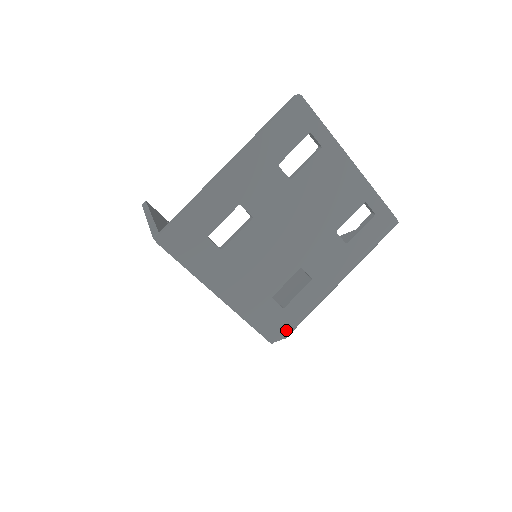
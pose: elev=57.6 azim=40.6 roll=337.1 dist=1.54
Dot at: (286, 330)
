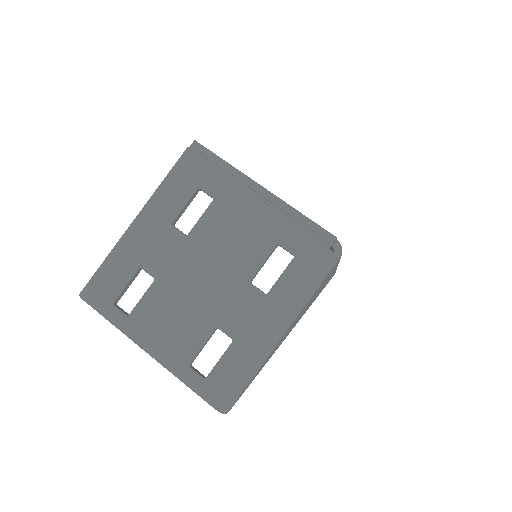
Dot at: occluded
